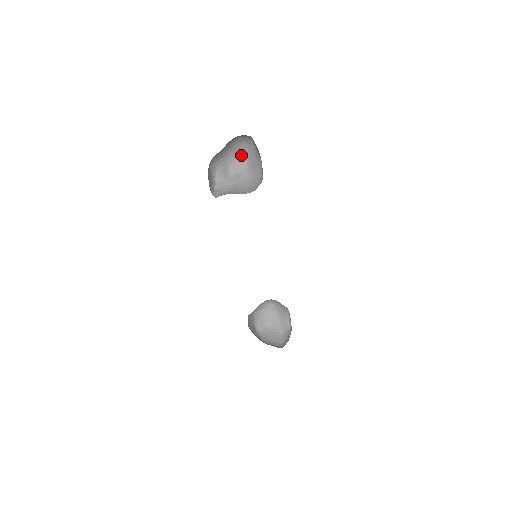
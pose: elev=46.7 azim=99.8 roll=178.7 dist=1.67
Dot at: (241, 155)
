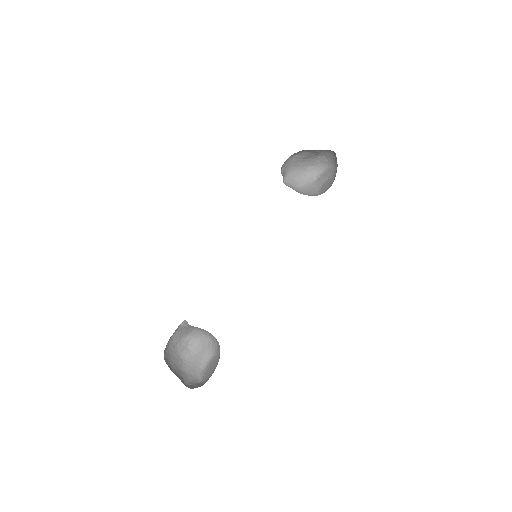
Dot at: (297, 181)
